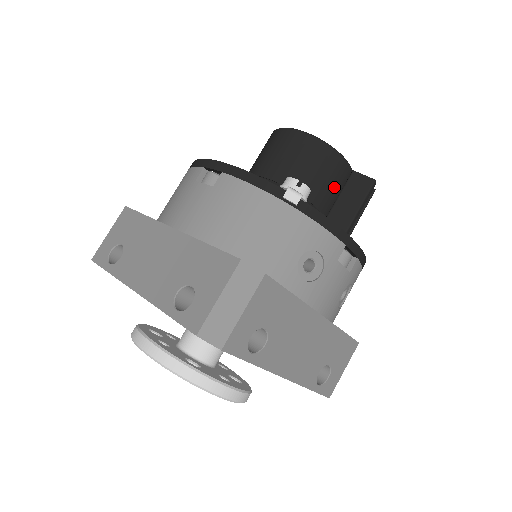
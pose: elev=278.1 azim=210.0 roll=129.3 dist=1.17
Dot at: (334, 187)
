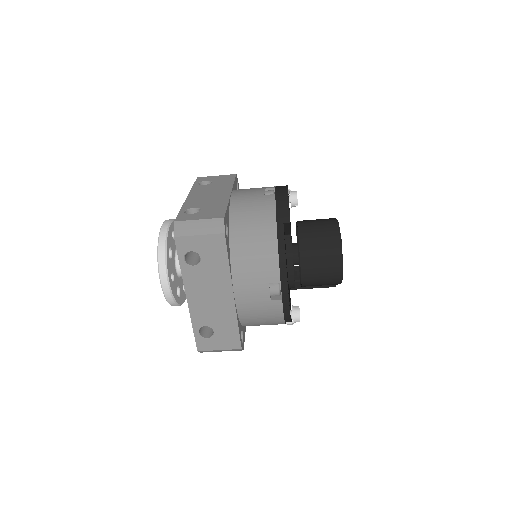
Dot at: occluded
